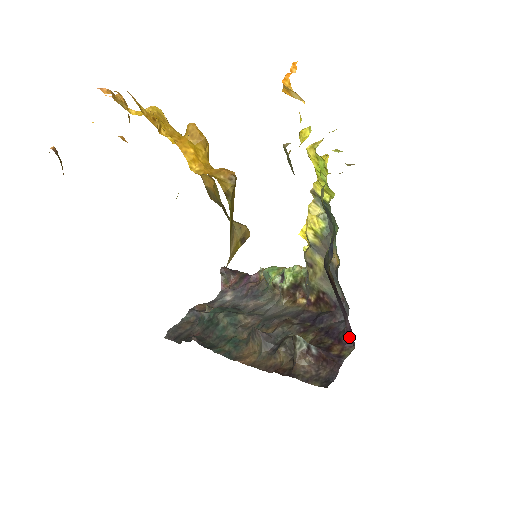
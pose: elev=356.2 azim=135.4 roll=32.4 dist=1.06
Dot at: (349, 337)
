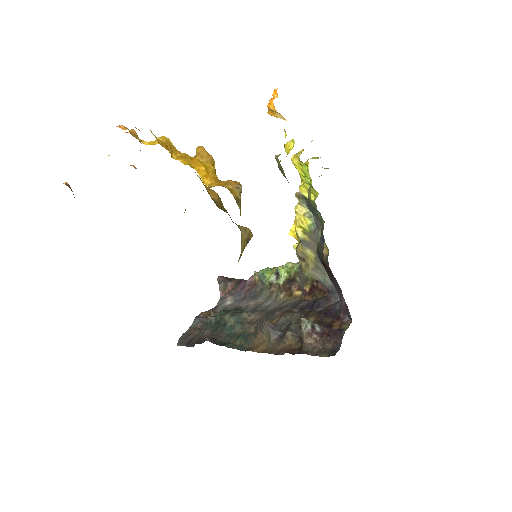
Dot at: (346, 313)
